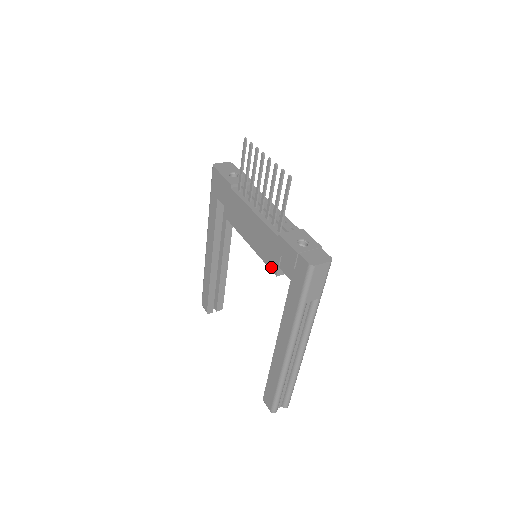
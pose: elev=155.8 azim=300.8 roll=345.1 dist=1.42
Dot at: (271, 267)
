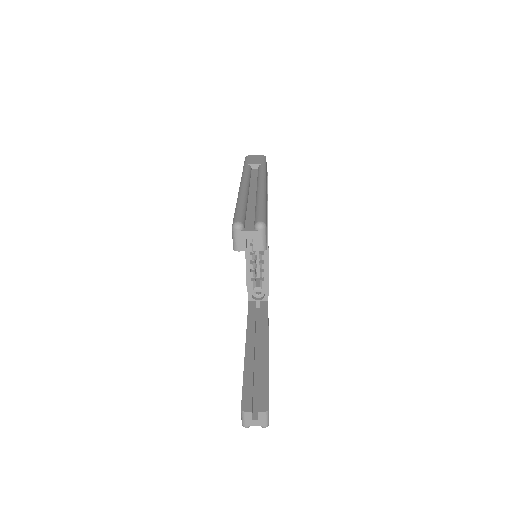
Dot at: occluded
